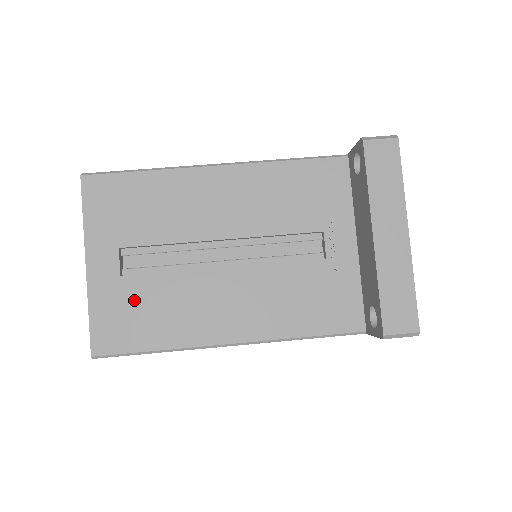
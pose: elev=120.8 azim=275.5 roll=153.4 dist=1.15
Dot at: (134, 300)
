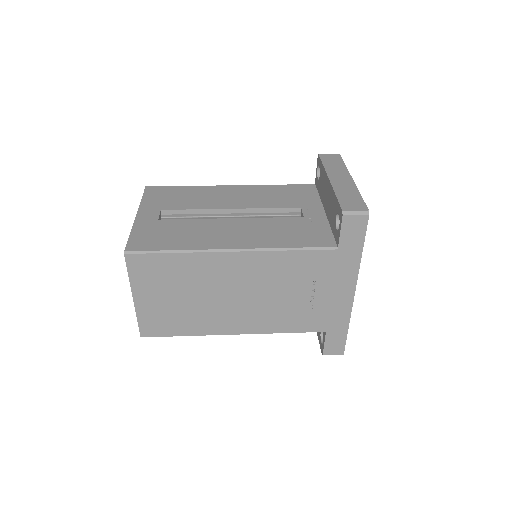
Dot at: (165, 229)
